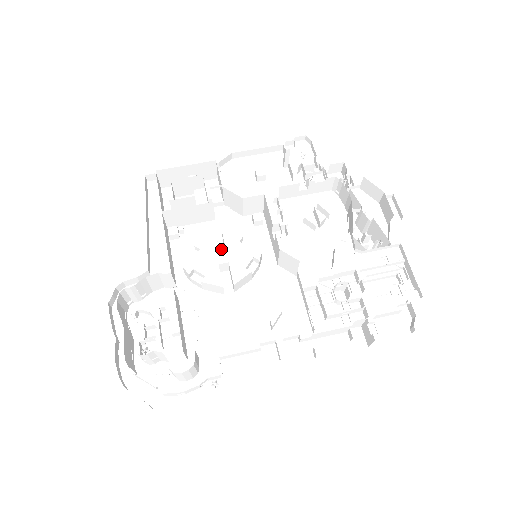
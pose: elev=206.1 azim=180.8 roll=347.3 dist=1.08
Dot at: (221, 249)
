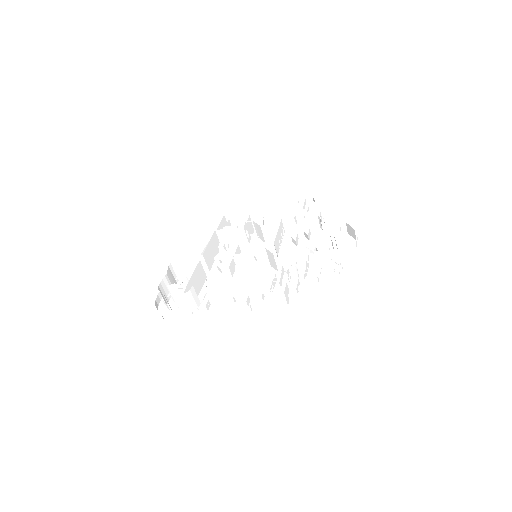
Dot at: occluded
